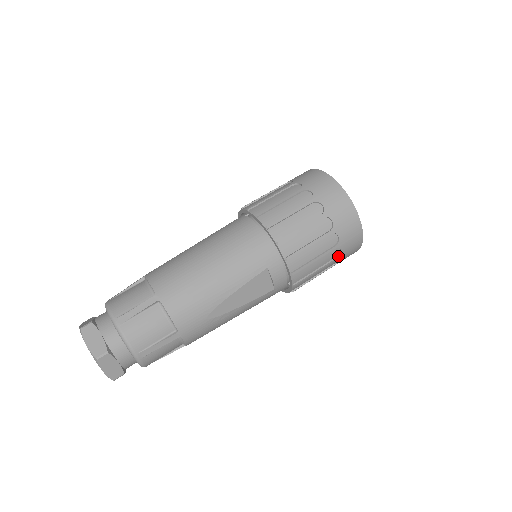
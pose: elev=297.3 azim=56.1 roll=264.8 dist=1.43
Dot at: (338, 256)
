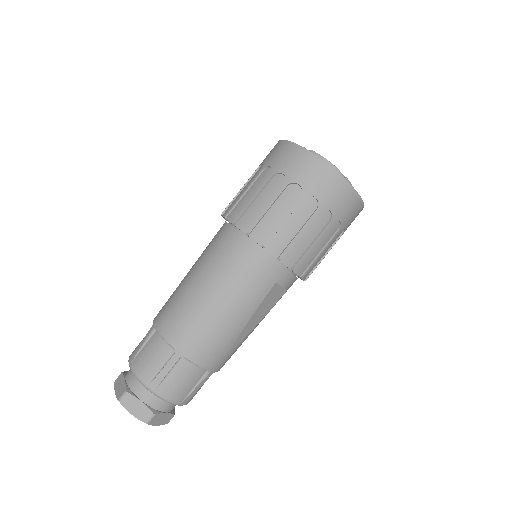
Dot at: (342, 233)
